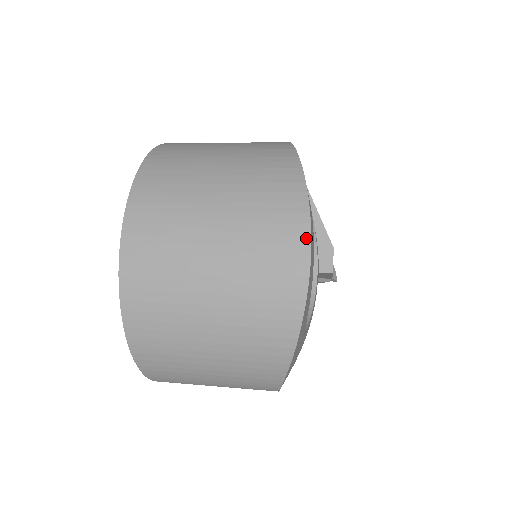
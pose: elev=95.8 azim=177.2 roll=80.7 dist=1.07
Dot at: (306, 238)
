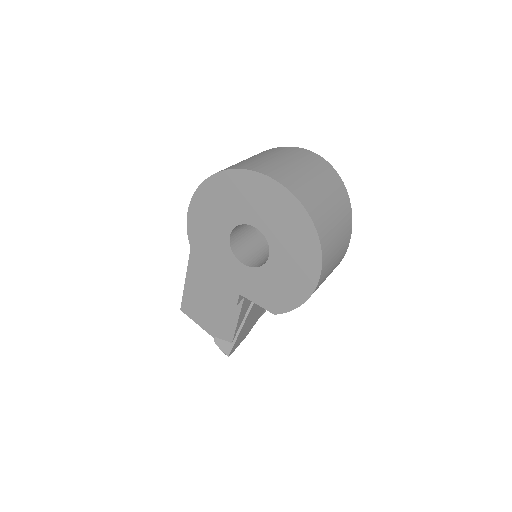
Dot at: (305, 150)
